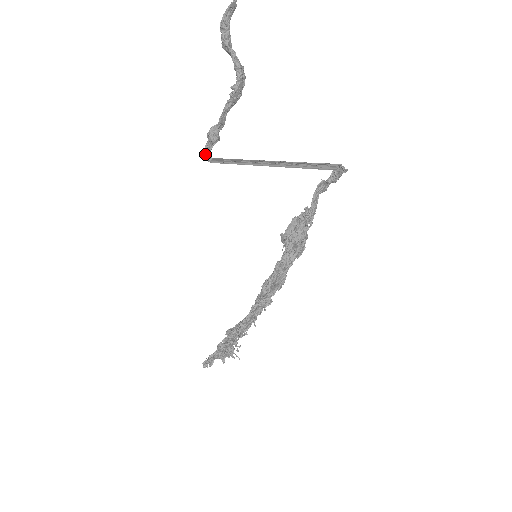
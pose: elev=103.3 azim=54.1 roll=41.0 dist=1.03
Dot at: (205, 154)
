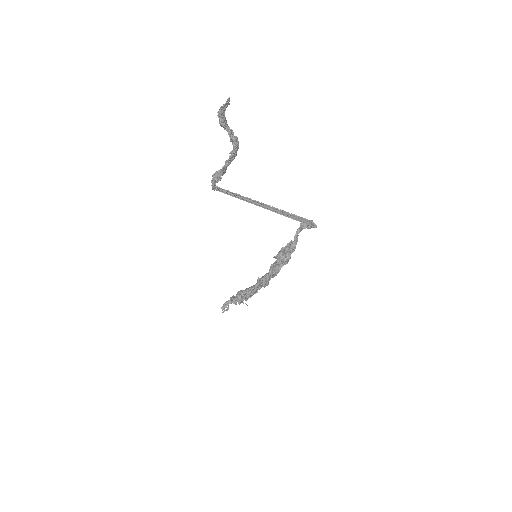
Dot at: (212, 187)
